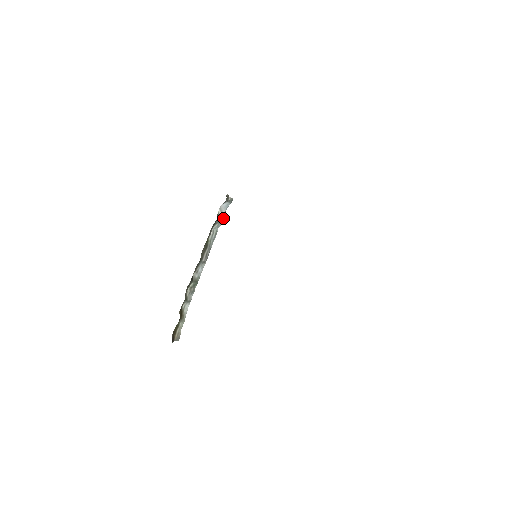
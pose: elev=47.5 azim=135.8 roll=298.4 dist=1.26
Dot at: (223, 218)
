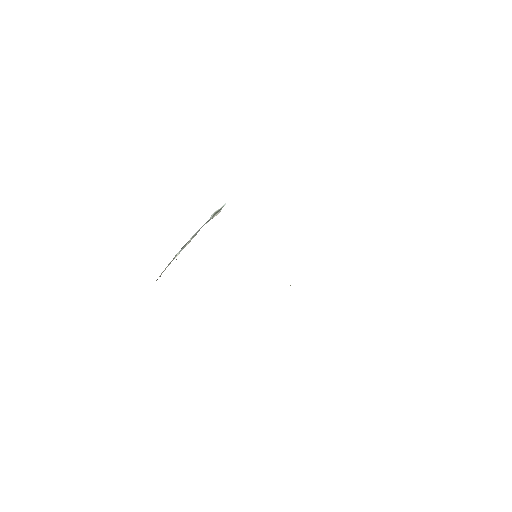
Dot at: occluded
